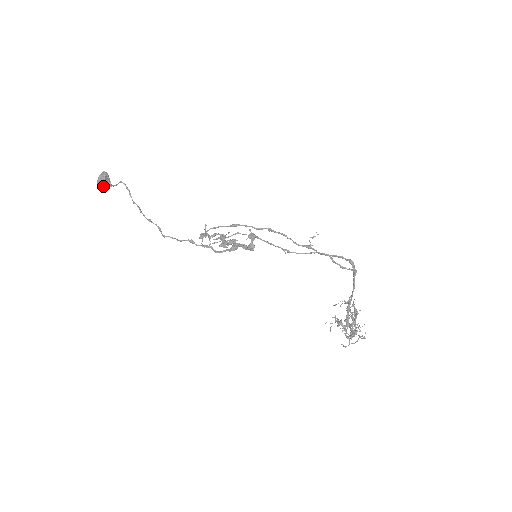
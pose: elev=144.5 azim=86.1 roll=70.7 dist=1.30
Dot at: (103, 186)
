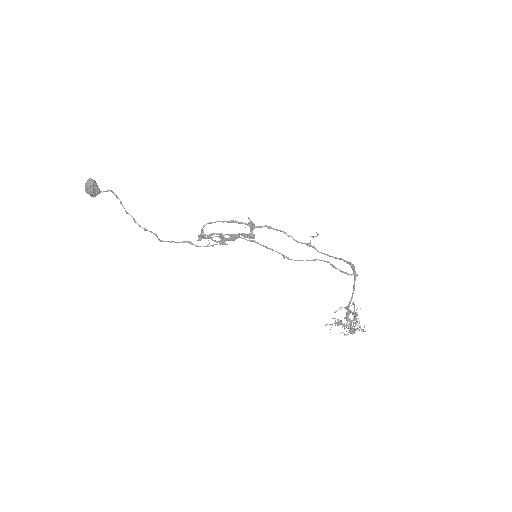
Dot at: (92, 194)
